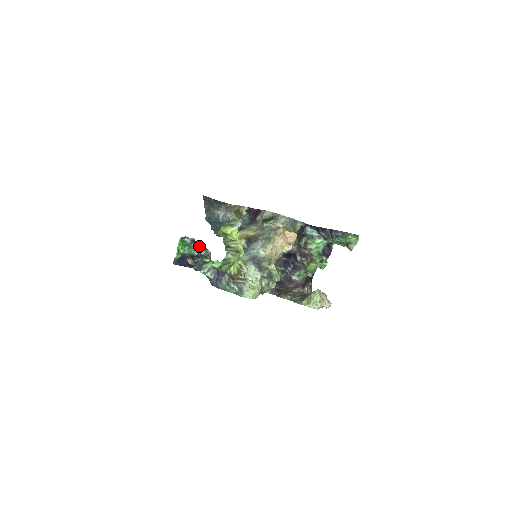
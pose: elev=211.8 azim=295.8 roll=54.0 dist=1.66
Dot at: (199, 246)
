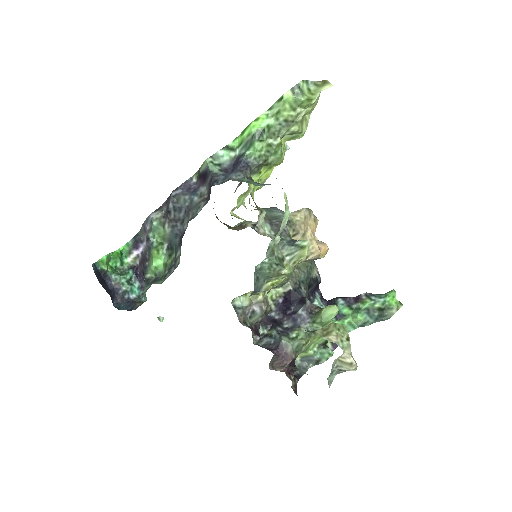
Dot at: (136, 281)
